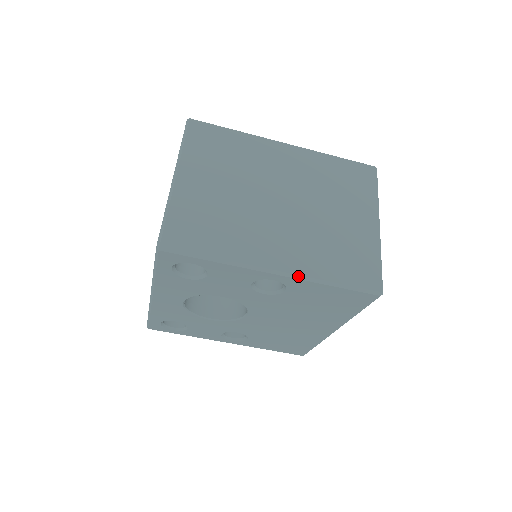
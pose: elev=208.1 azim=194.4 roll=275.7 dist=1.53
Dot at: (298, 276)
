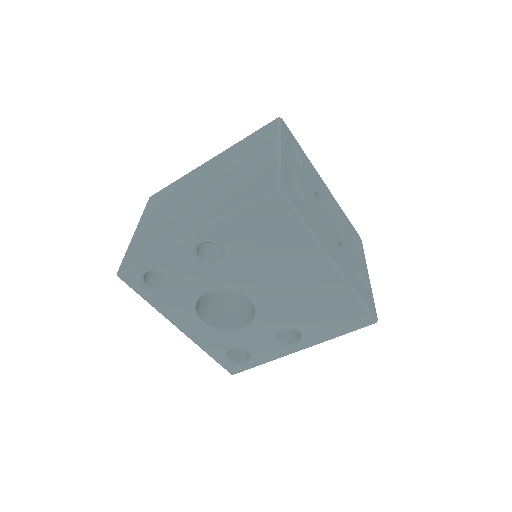
Dot at: (206, 226)
